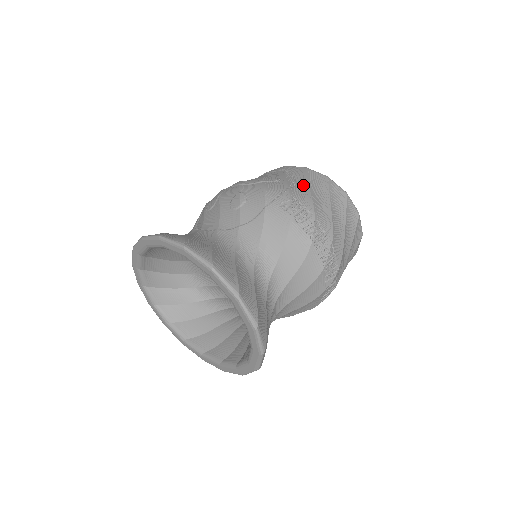
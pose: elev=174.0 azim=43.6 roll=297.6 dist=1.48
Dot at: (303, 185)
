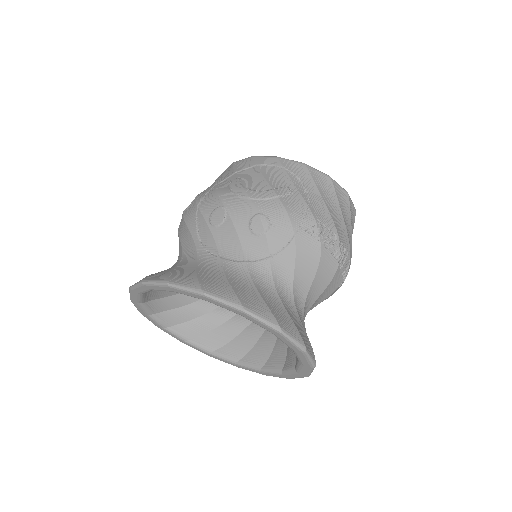
Dot at: (316, 196)
